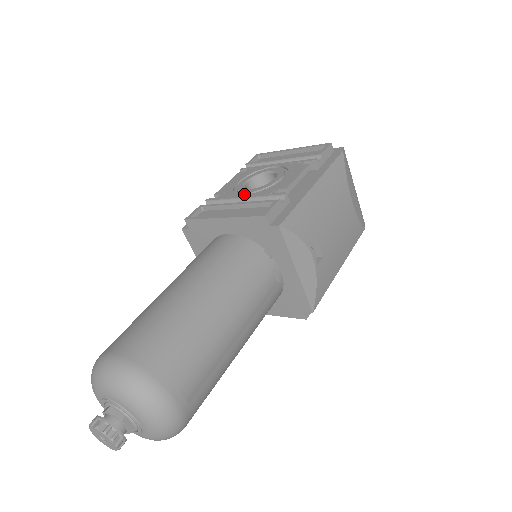
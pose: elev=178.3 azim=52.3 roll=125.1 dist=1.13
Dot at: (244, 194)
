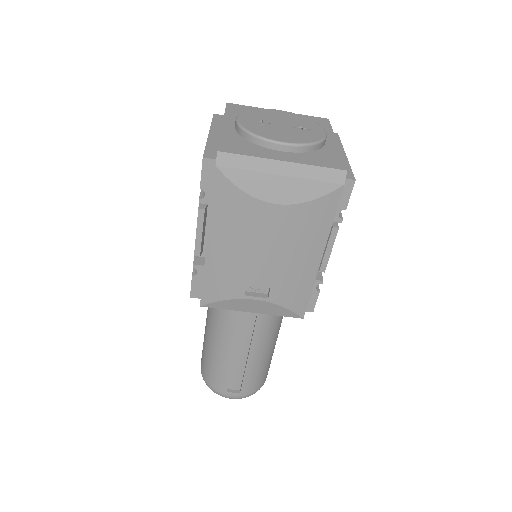
Dot at: occluded
